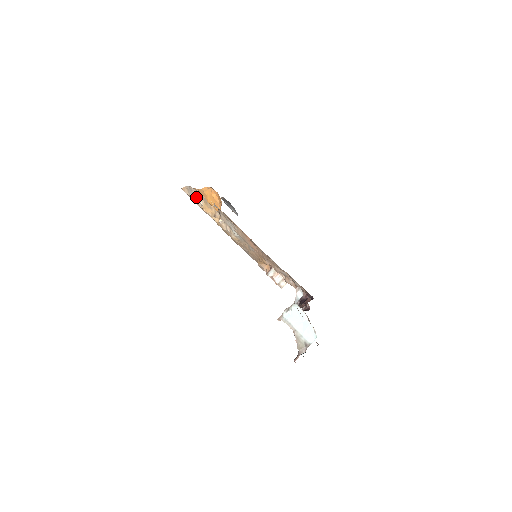
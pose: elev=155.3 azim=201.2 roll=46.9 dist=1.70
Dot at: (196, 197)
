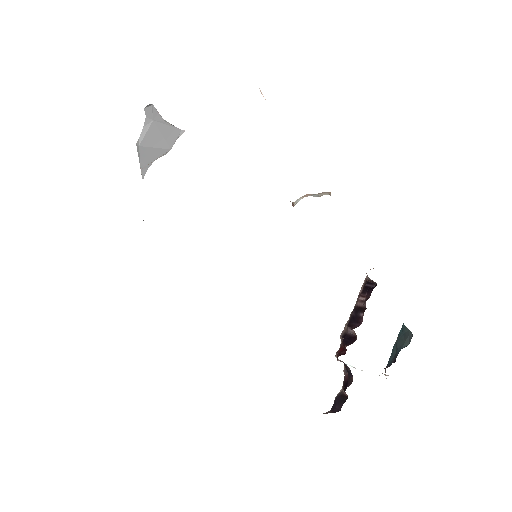
Dot at: occluded
